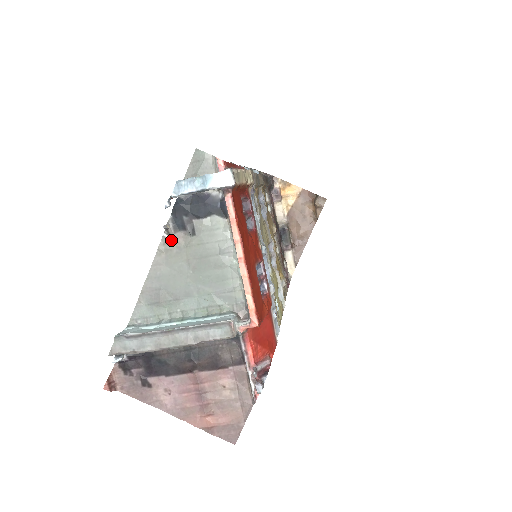
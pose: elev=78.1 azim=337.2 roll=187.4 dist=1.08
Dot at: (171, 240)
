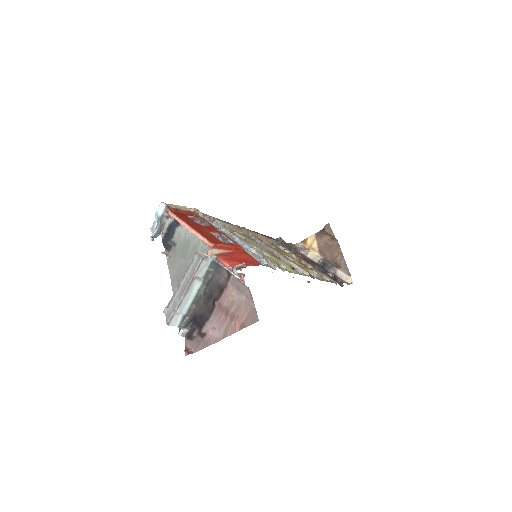
Dot at: (170, 257)
